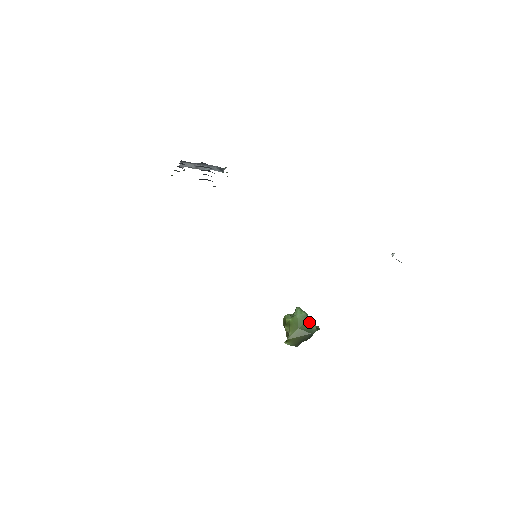
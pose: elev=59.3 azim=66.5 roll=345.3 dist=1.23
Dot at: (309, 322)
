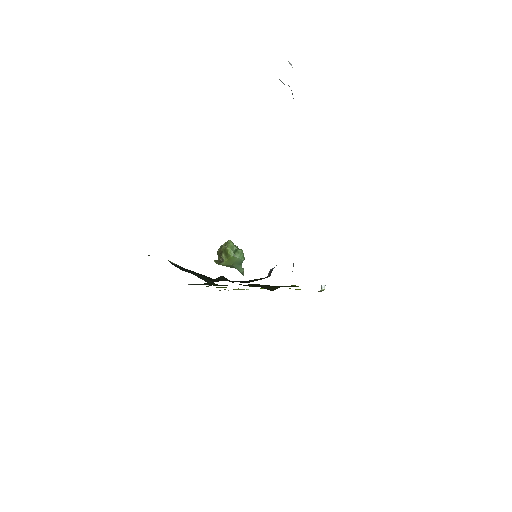
Dot at: (241, 266)
